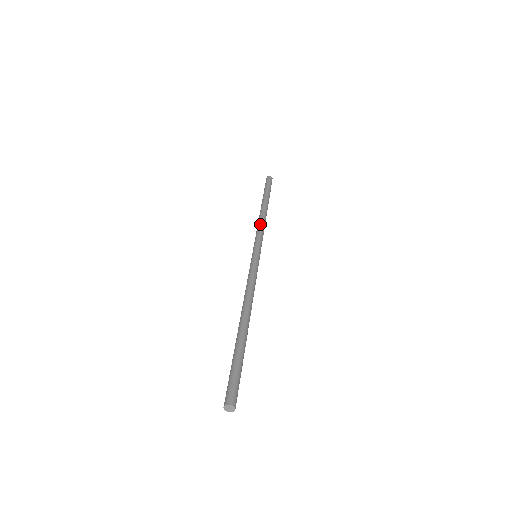
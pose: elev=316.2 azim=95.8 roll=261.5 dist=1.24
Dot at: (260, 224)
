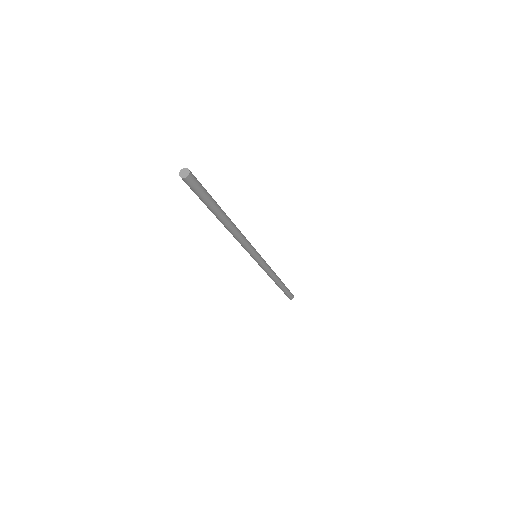
Dot at: occluded
